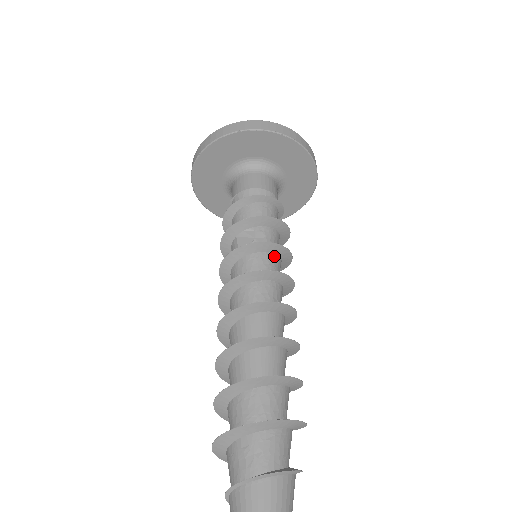
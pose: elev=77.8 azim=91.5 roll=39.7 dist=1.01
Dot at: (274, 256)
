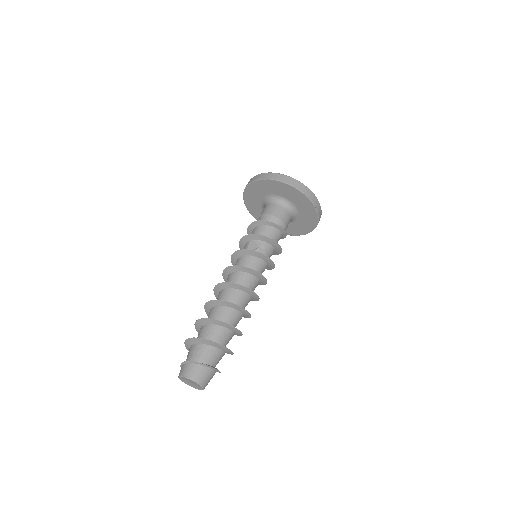
Dot at: (264, 262)
